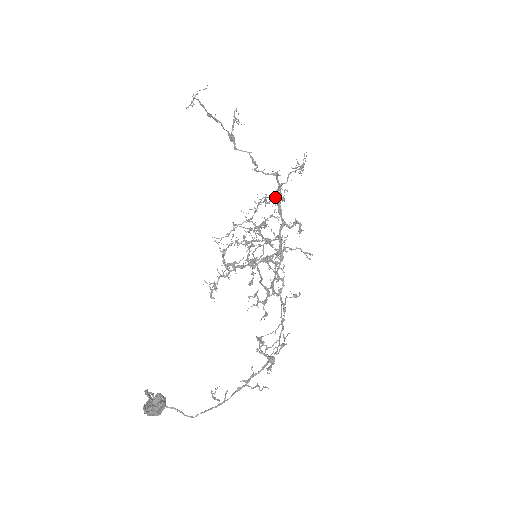
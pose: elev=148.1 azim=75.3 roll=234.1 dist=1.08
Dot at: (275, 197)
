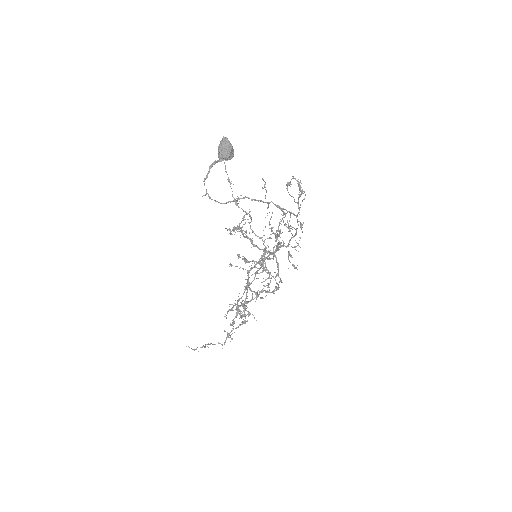
Dot at: occluded
